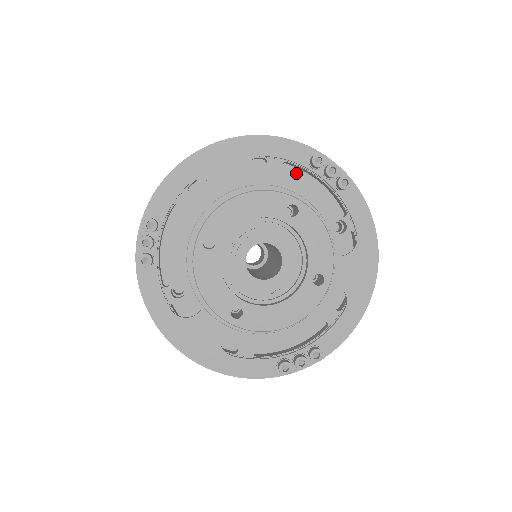
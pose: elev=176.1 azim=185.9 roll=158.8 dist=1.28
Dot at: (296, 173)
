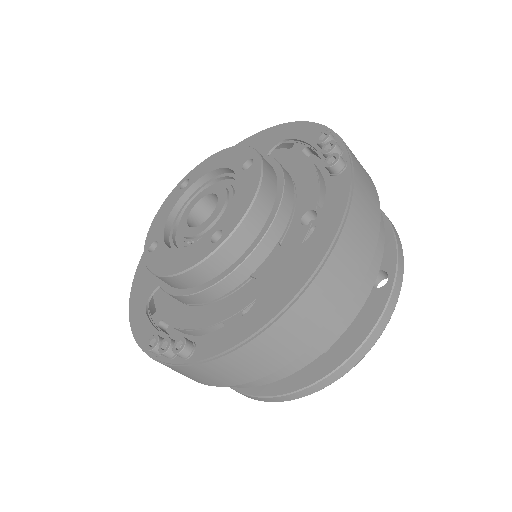
Dot at: (308, 157)
